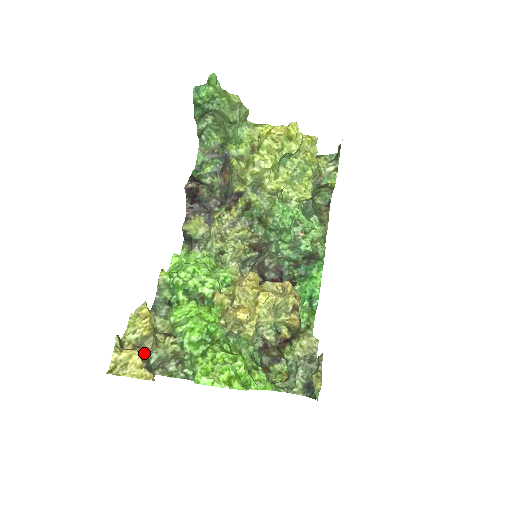
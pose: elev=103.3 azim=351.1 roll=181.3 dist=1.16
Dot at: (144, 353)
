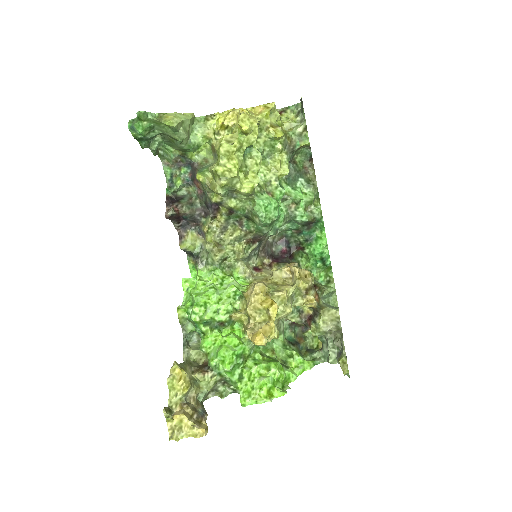
Dot at: (192, 403)
